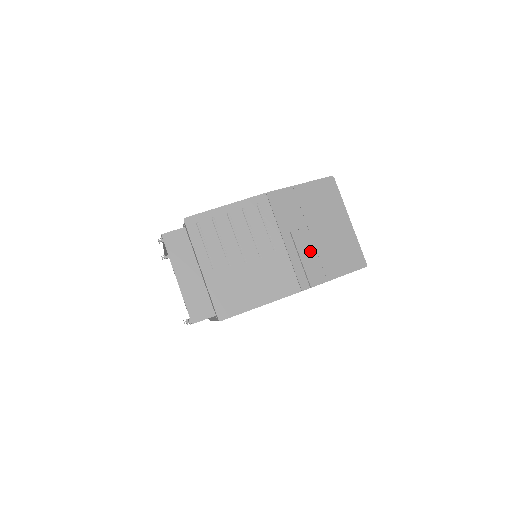
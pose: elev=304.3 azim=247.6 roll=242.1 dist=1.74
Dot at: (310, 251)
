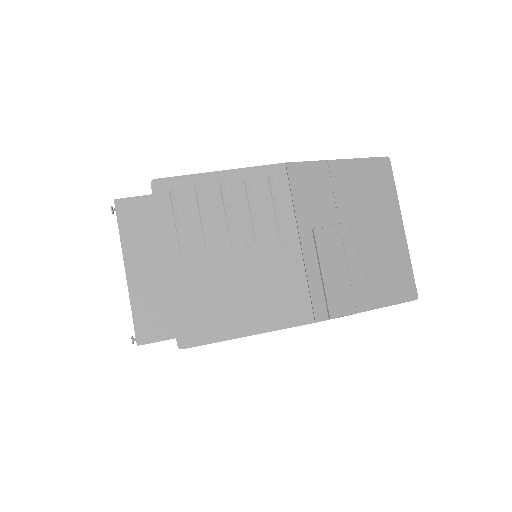
Dot at: (338, 263)
